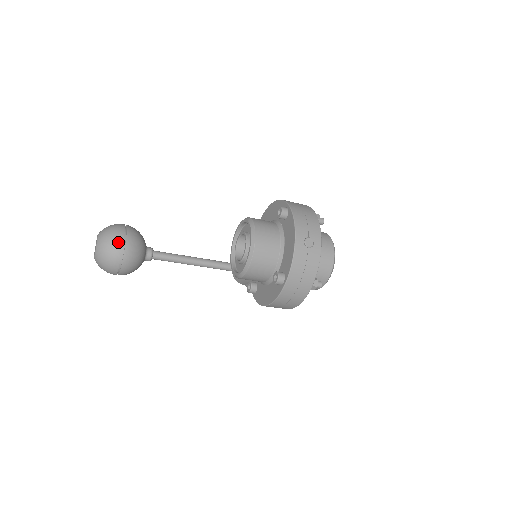
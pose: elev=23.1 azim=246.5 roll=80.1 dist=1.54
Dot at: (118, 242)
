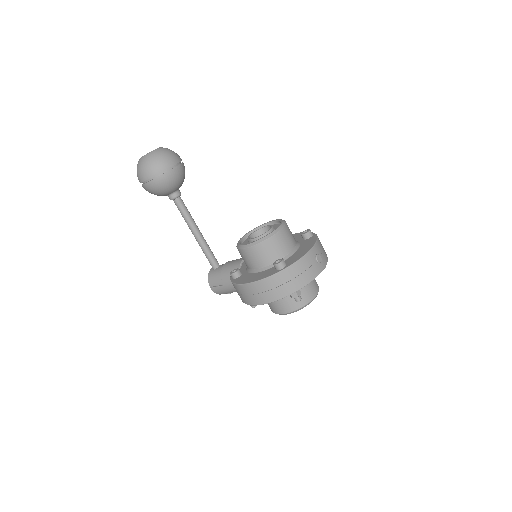
Dot at: (174, 160)
